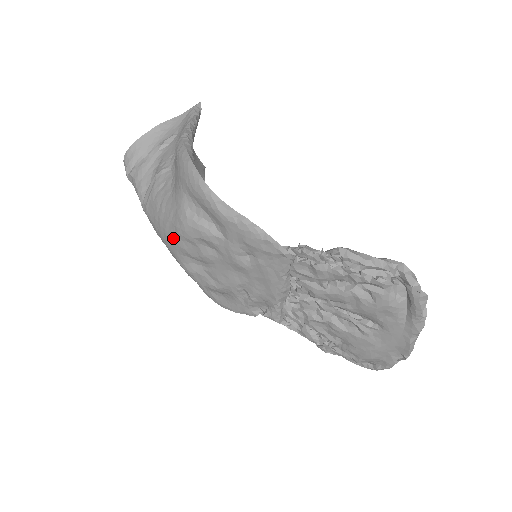
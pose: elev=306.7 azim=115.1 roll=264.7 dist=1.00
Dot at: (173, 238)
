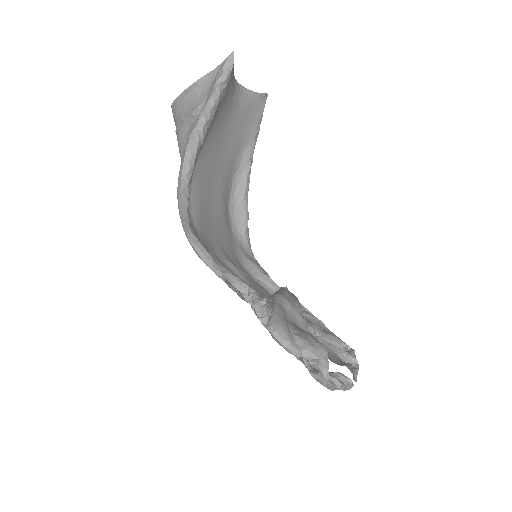
Dot at: occluded
